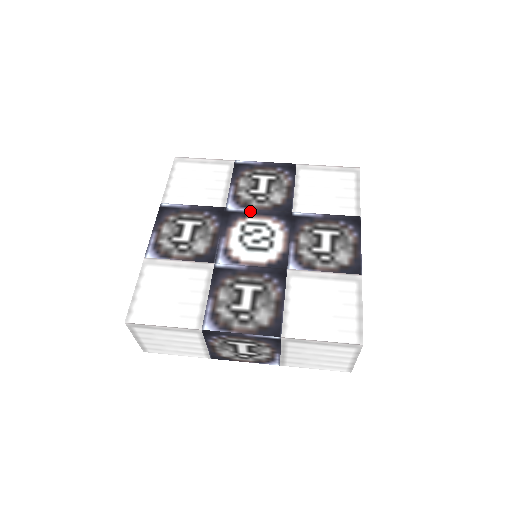
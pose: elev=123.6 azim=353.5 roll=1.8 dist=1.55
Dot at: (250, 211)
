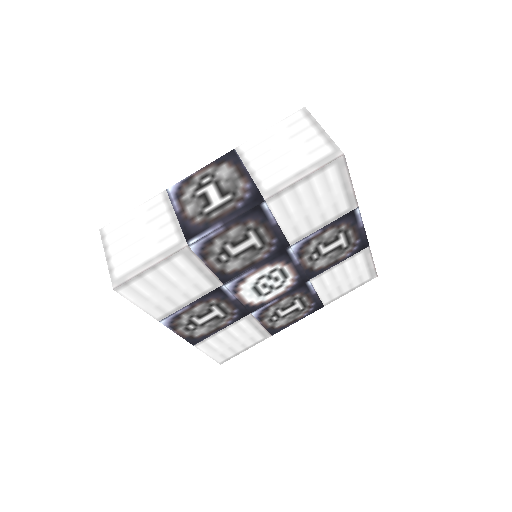
Dot at: (296, 261)
